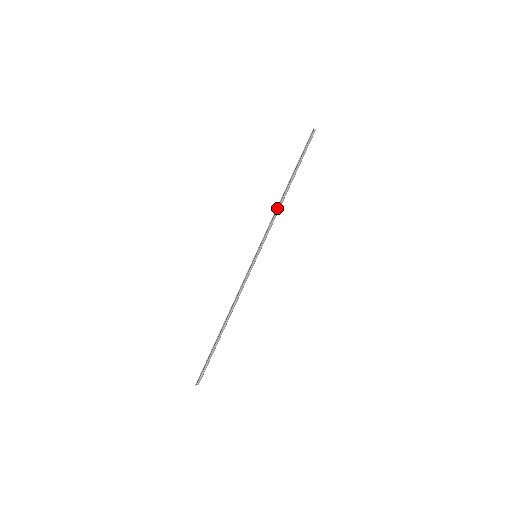
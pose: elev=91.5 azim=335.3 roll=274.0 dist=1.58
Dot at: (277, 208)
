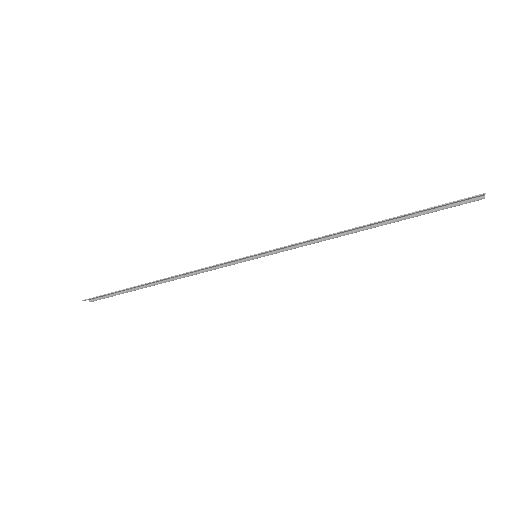
Dot at: (331, 235)
